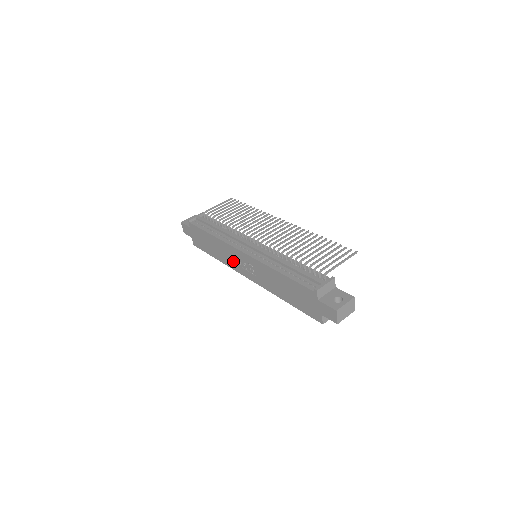
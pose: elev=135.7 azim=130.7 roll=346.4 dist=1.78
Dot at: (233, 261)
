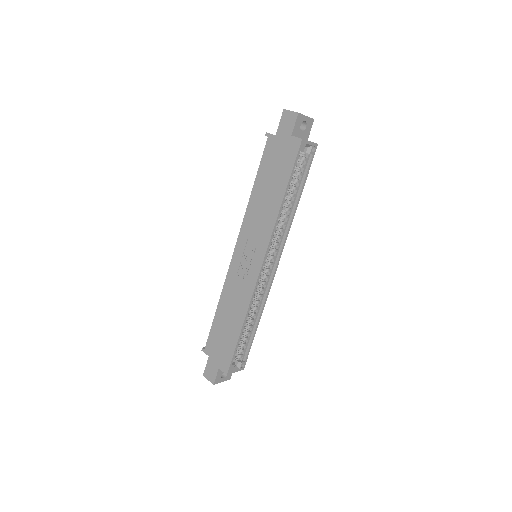
Dot at: (243, 283)
